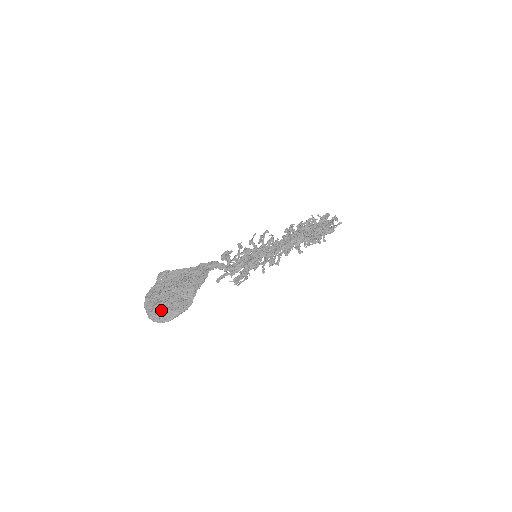
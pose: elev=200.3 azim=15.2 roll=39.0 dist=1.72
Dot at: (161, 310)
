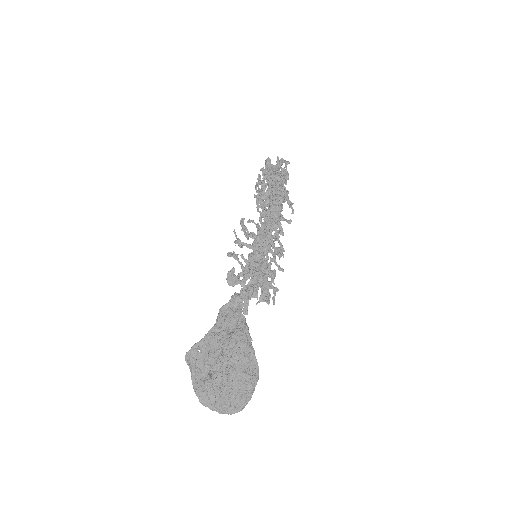
Dot at: (233, 396)
